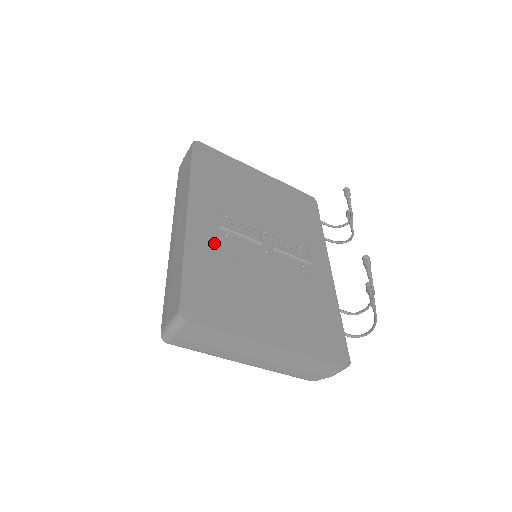
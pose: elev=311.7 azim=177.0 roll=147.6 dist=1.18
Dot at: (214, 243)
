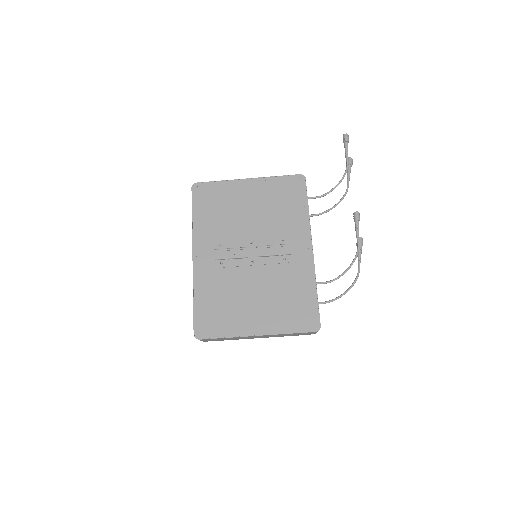
Dot at: (213, 274)
